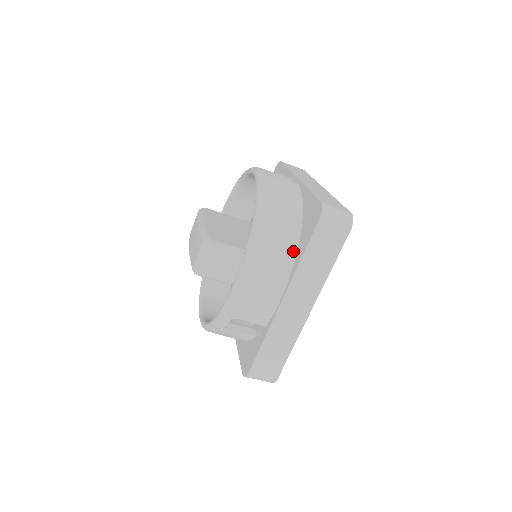
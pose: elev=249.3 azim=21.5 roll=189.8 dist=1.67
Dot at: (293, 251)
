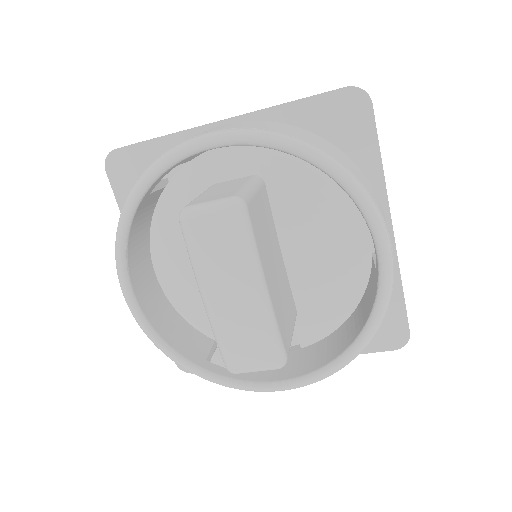
Dot at: occluded
